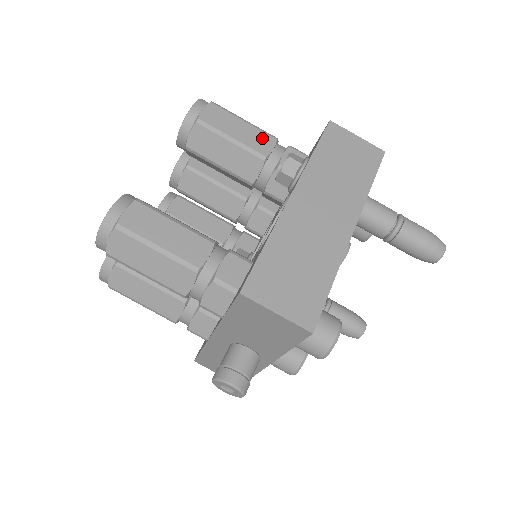
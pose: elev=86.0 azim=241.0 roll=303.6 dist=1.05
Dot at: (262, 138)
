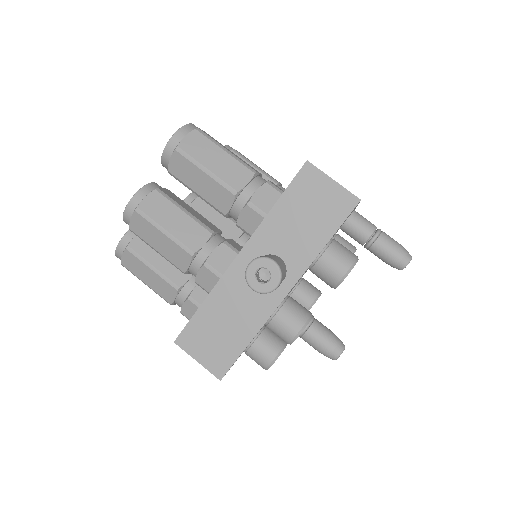
Dot at: occluded
